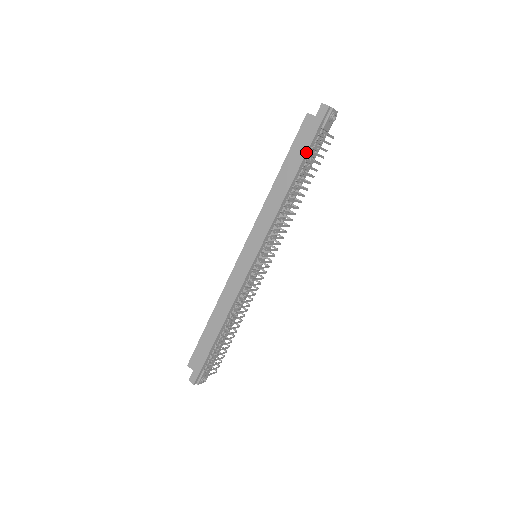
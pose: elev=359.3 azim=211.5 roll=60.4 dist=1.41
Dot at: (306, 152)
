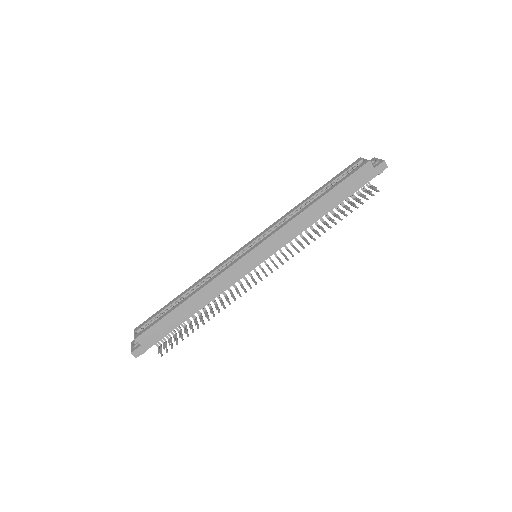
Dot at: occluded
